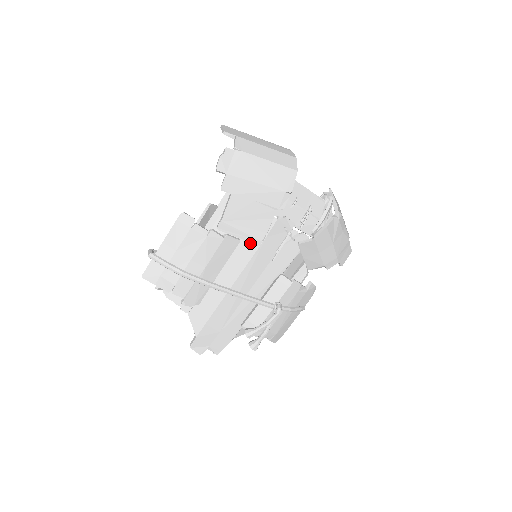
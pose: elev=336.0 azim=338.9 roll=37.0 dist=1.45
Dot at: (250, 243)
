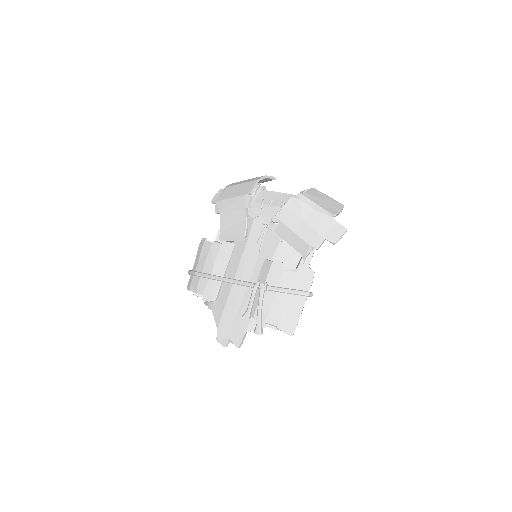
Dot at: (241, 243)
